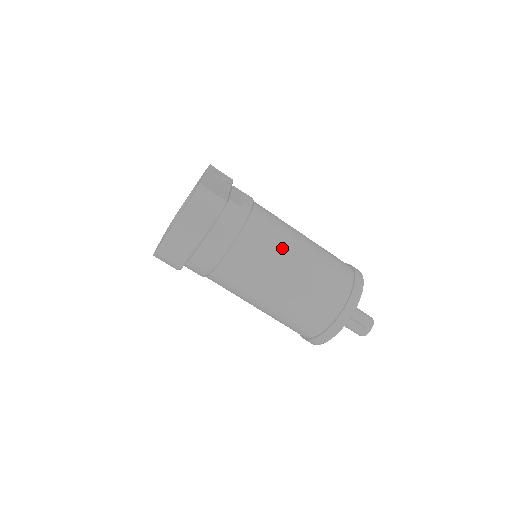
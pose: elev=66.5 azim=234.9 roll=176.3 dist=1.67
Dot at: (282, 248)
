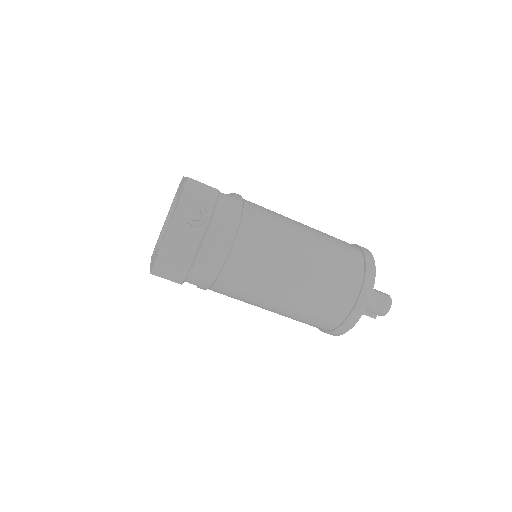
Dot at: (259, 296)
